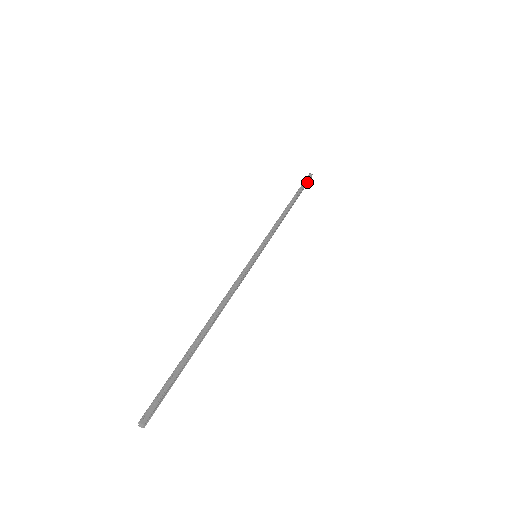
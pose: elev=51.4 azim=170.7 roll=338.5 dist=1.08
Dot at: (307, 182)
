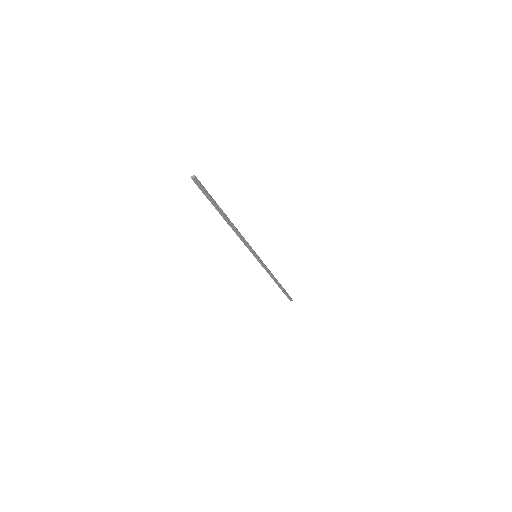
Dot at: (288, 297)
